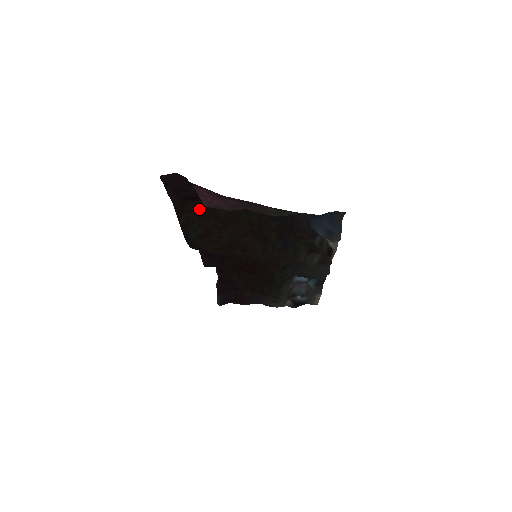
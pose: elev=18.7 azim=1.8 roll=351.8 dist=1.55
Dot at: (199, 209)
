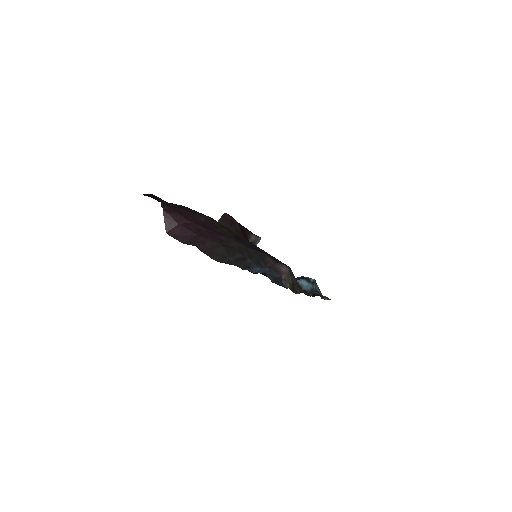
Dot at: occluded
